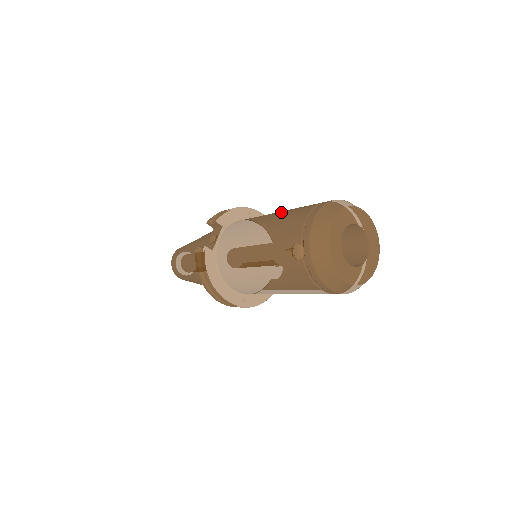
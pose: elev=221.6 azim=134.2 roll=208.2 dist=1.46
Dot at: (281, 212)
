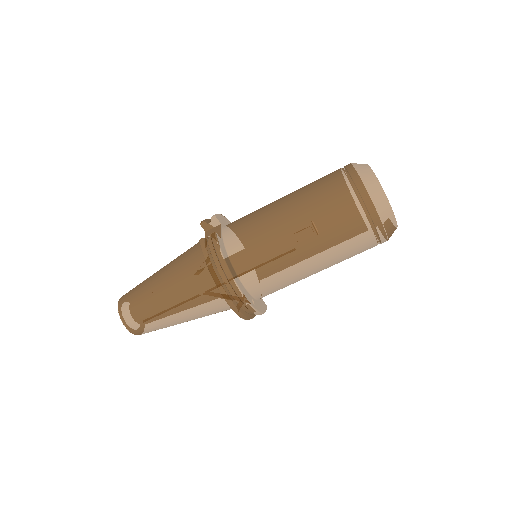
Dot at: occluded
